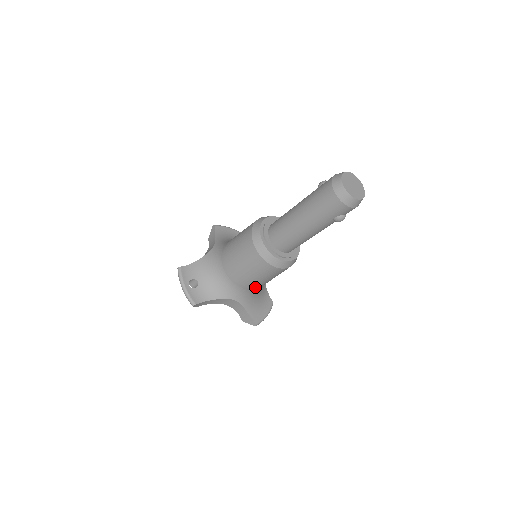
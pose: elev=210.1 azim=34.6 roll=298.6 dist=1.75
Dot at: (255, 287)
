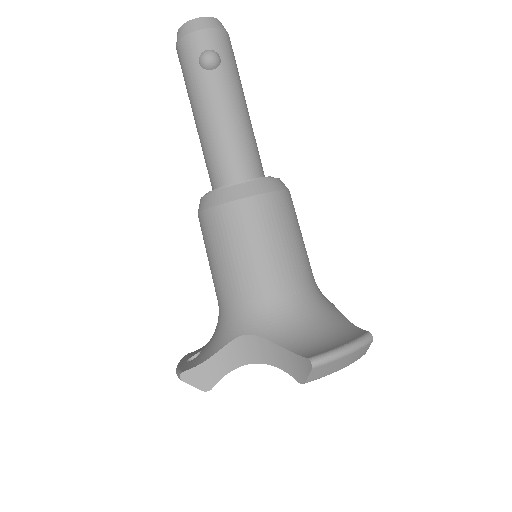
Dot at: (257, 285)
